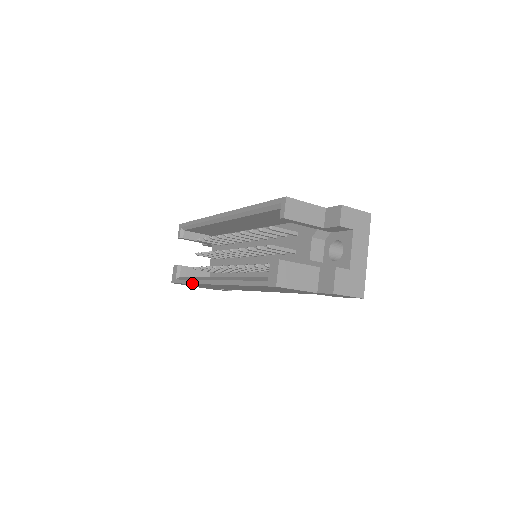
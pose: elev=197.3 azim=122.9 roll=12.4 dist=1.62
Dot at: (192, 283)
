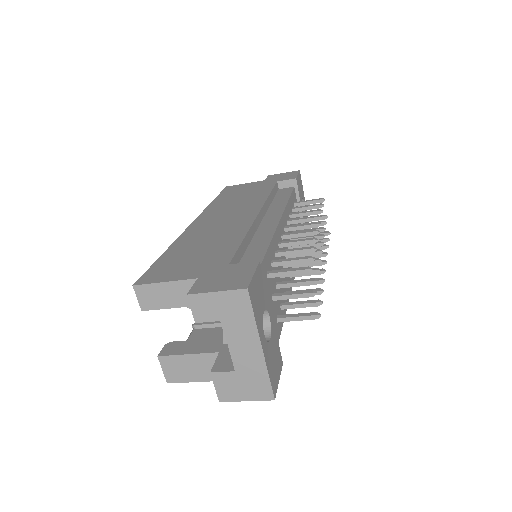
Dot at: occluded
